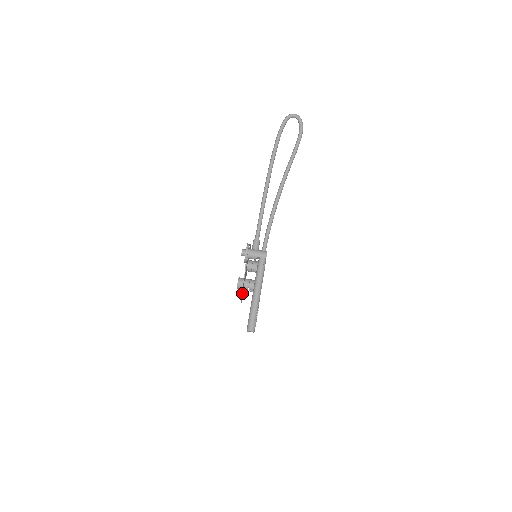
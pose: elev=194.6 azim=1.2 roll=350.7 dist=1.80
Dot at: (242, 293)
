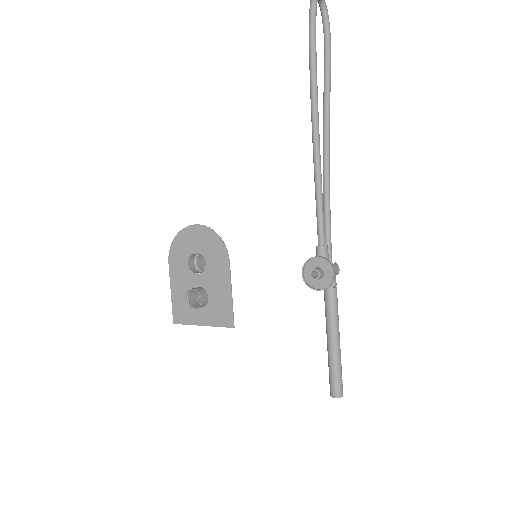
Dot at: (206, 315)
